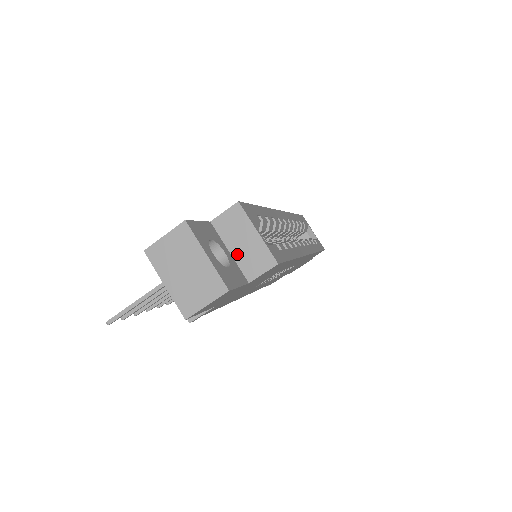
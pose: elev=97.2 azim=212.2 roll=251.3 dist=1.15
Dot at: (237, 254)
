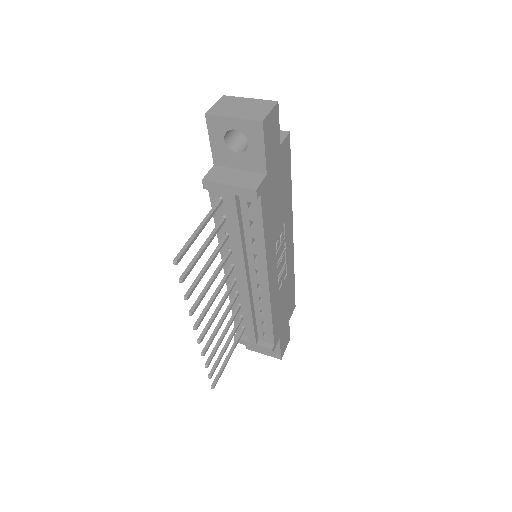
Dot at: occluded
